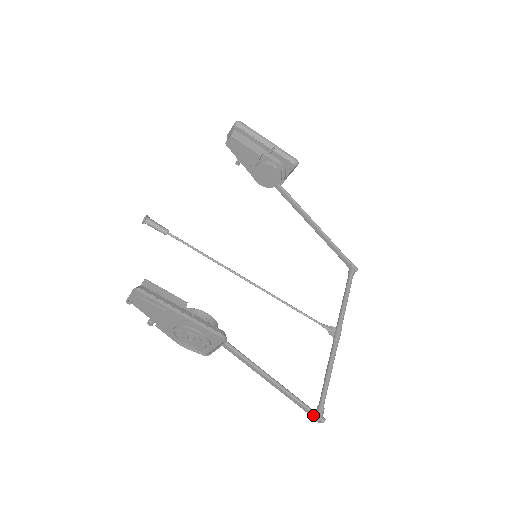
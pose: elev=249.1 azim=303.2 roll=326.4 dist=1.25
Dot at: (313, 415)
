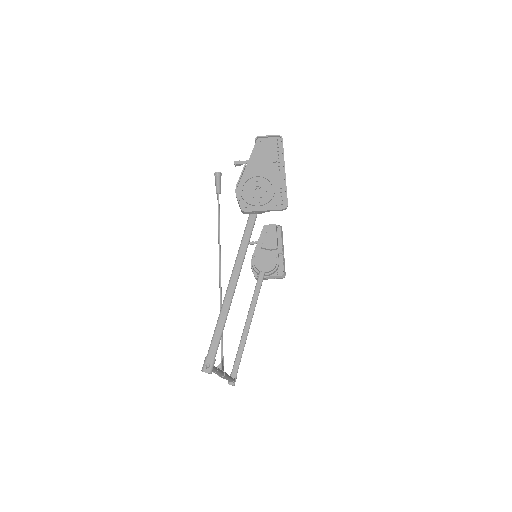
Dot at: (212, 355)
